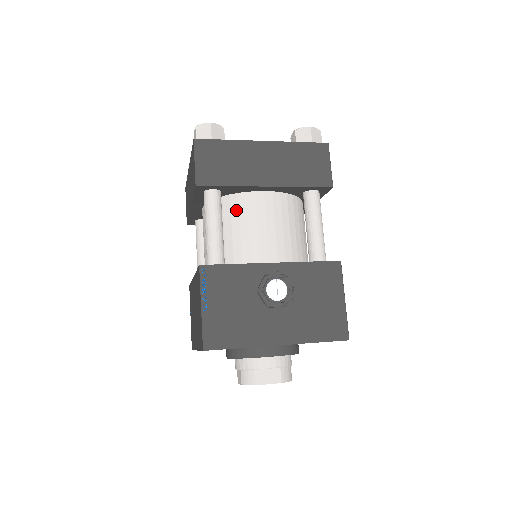
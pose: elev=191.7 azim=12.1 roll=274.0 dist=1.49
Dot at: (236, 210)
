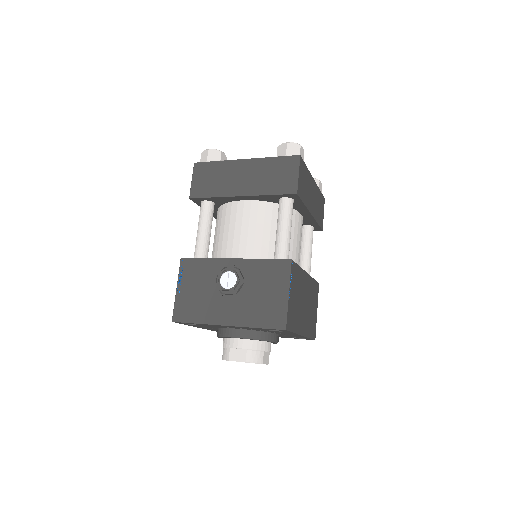
Dot at: (224, 216)
